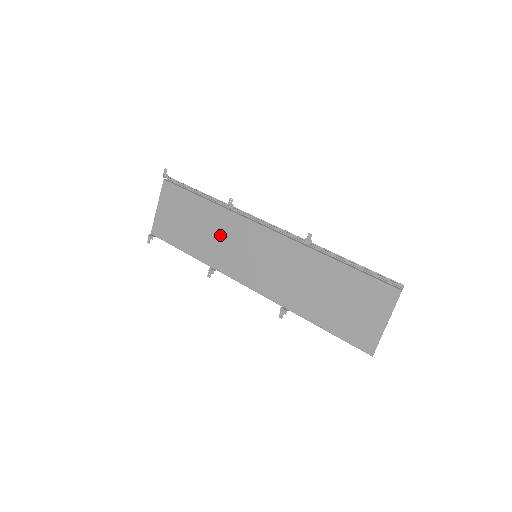
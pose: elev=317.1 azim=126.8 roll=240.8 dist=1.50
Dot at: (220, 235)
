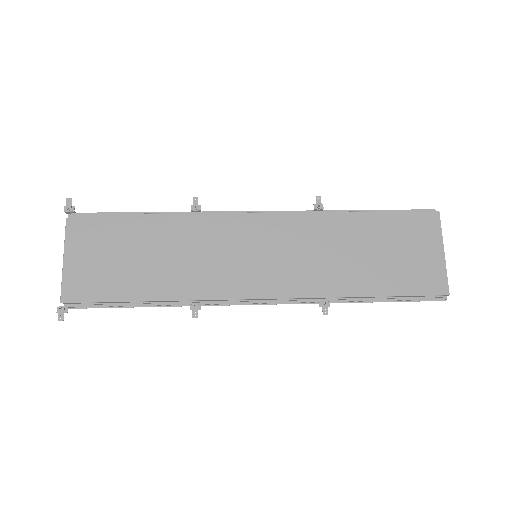
Dot at: (194, 250)
